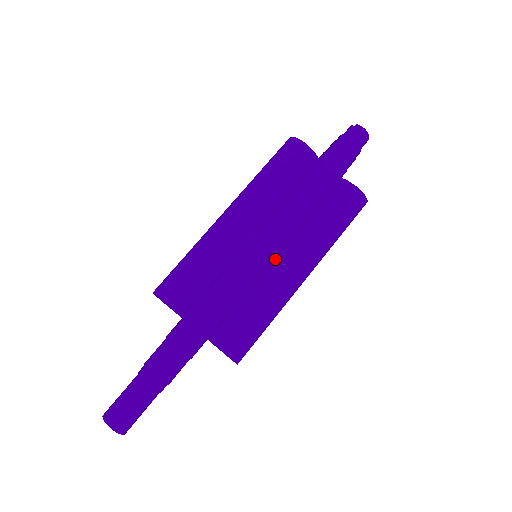
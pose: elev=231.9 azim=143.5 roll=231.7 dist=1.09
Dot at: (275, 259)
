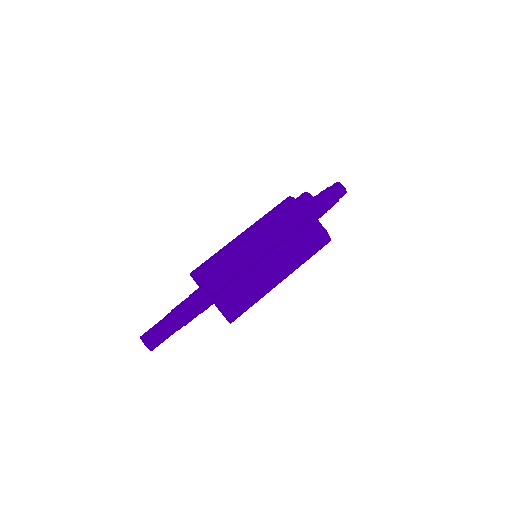
Dot at: (272, 270)
